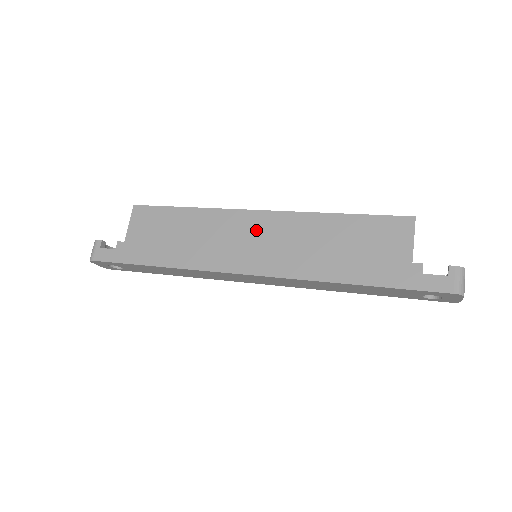
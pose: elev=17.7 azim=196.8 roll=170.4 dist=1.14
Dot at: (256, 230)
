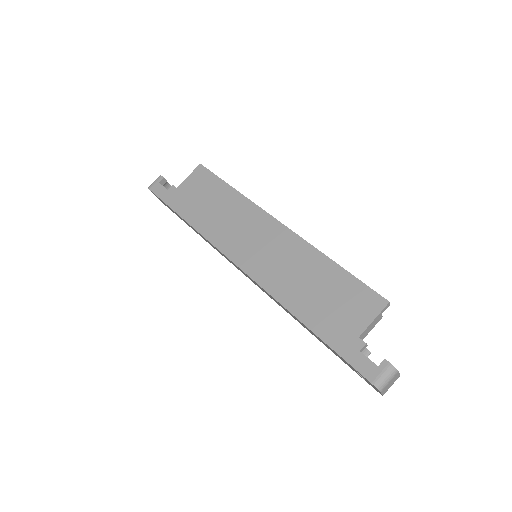
Dot at: (266, 236)
